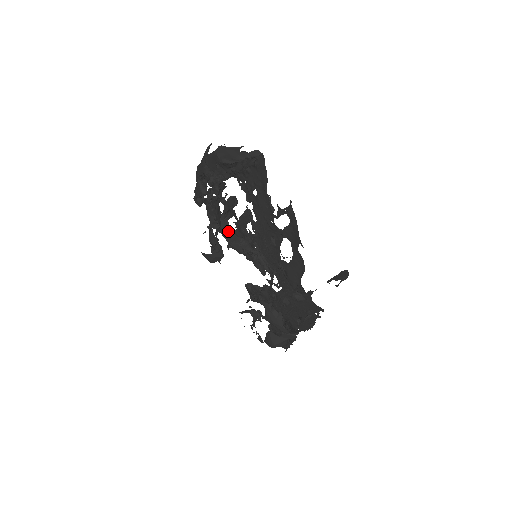
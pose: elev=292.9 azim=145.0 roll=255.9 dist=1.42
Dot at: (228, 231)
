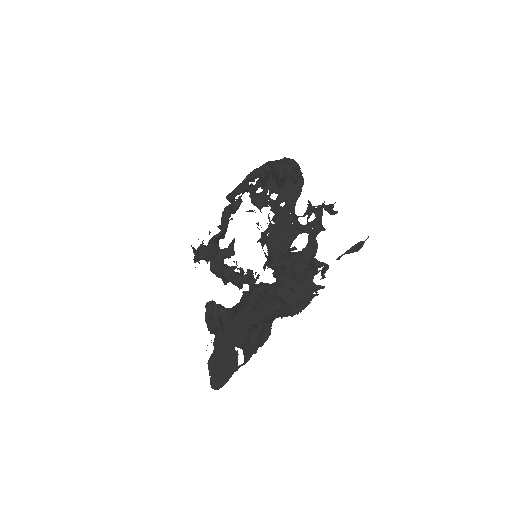
Dot at: (218, 247)
